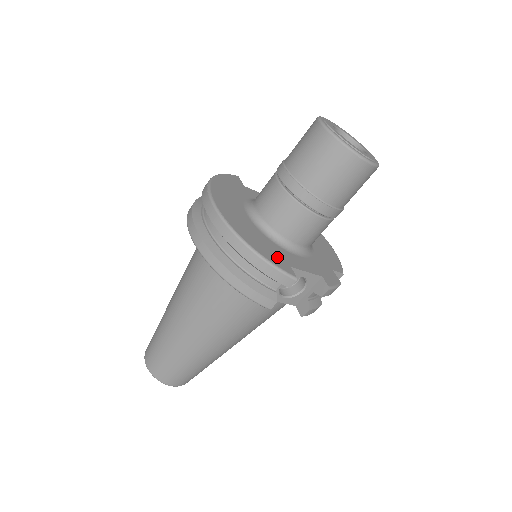
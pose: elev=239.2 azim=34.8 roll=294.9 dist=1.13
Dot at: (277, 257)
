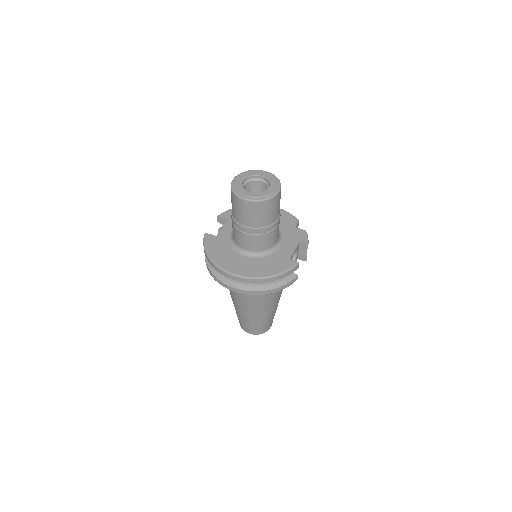
Dot at: (282, 263)
